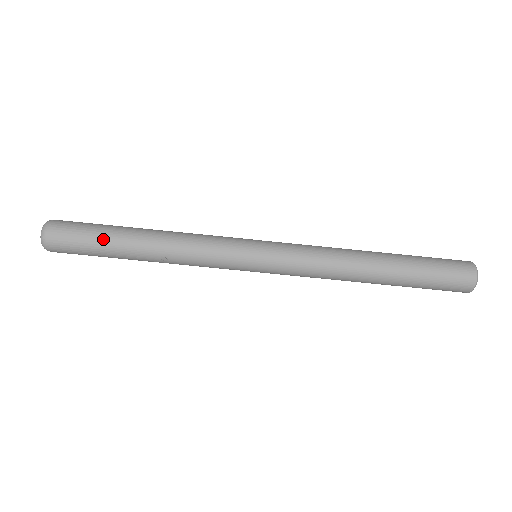
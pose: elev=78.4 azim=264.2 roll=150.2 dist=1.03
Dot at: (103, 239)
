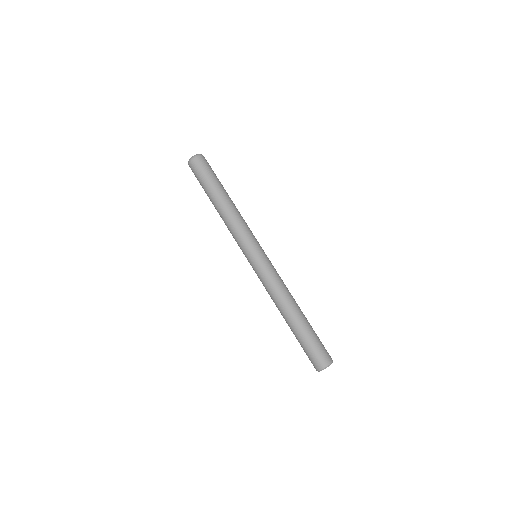
Dot at: (208, 185)
